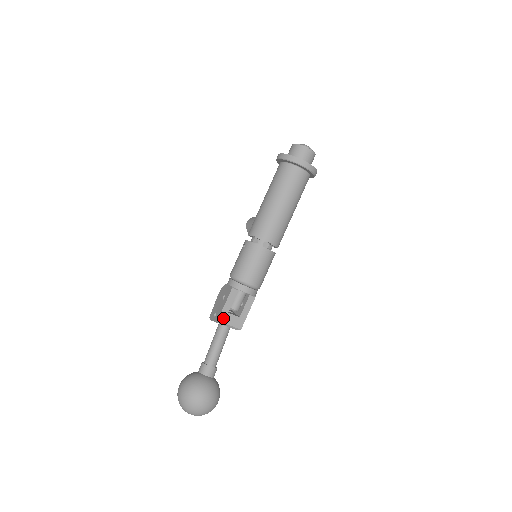
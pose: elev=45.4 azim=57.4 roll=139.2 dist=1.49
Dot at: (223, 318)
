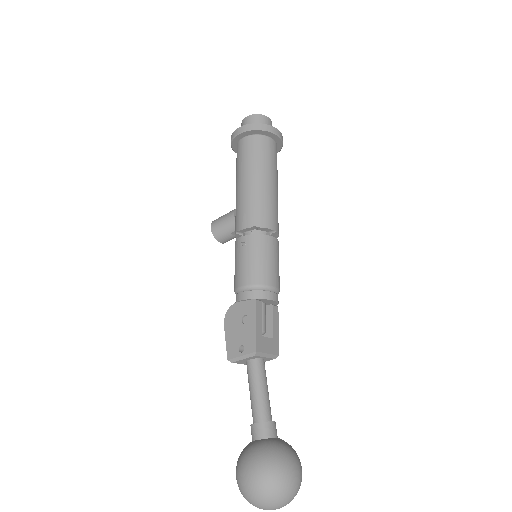
Dot at: (260, 346)
